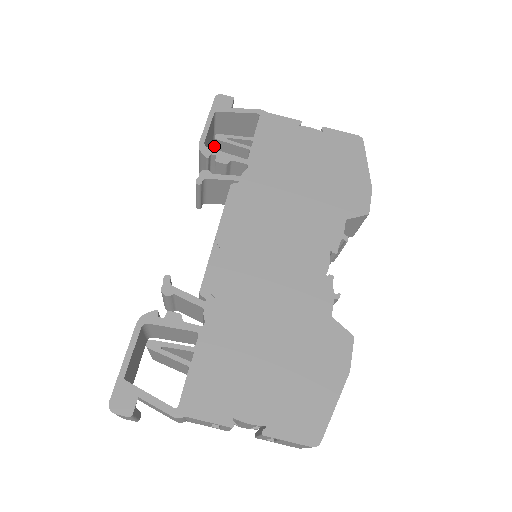
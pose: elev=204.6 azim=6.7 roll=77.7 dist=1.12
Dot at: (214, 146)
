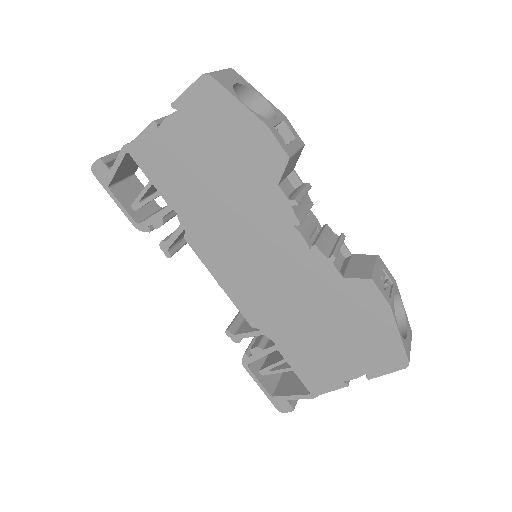
Dot at: occluded
